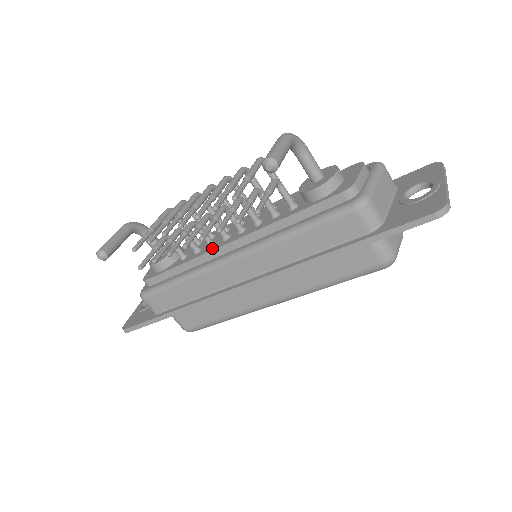
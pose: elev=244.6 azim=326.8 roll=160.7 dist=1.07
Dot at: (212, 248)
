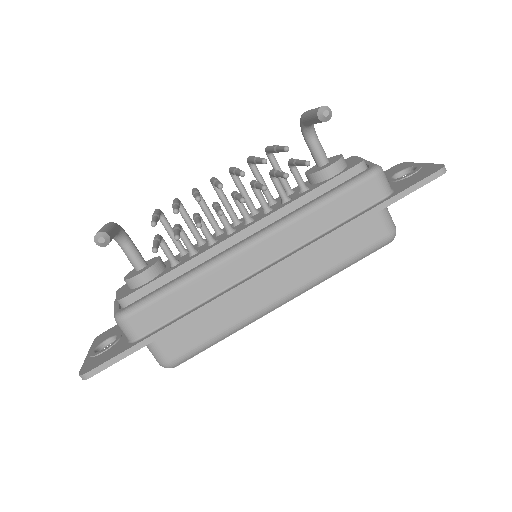
Dot at: (218, 242)
